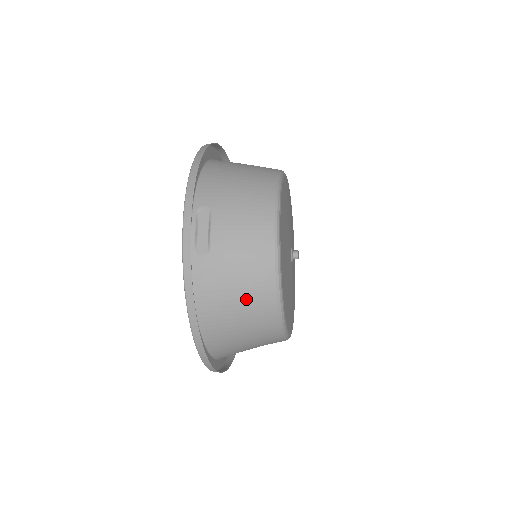
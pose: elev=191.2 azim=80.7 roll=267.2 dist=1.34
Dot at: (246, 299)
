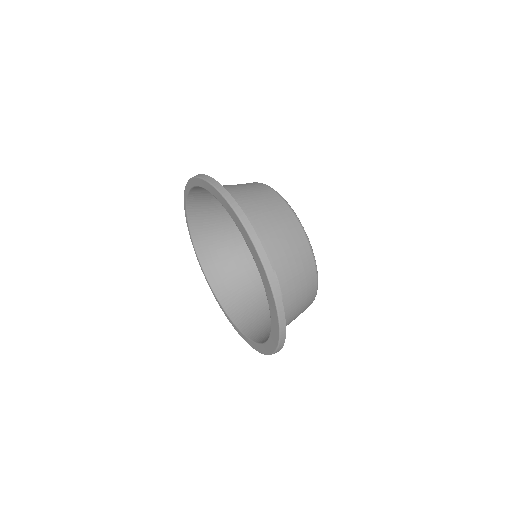
Dot at: (300, 312)
